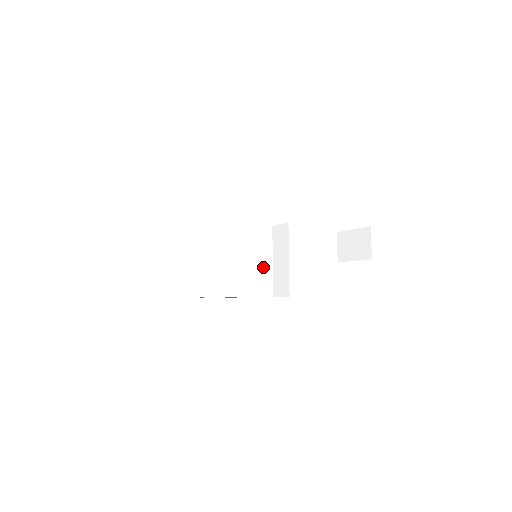
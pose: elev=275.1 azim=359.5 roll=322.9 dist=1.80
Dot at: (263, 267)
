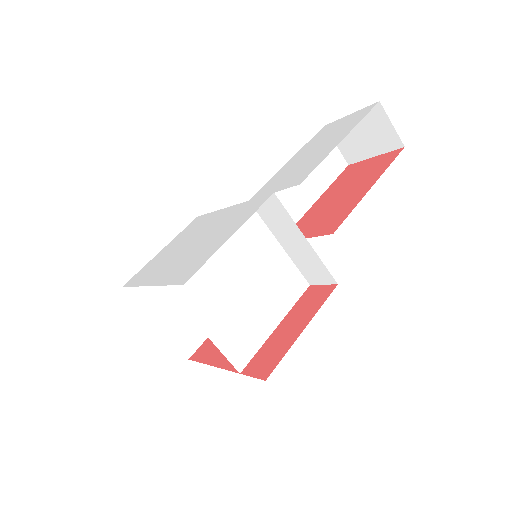
Dot at: (275, 264)
